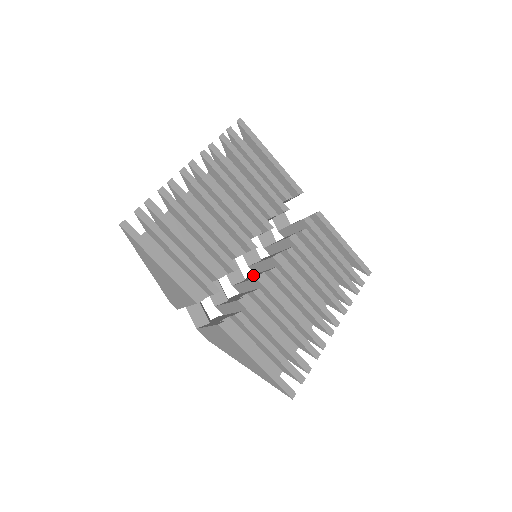
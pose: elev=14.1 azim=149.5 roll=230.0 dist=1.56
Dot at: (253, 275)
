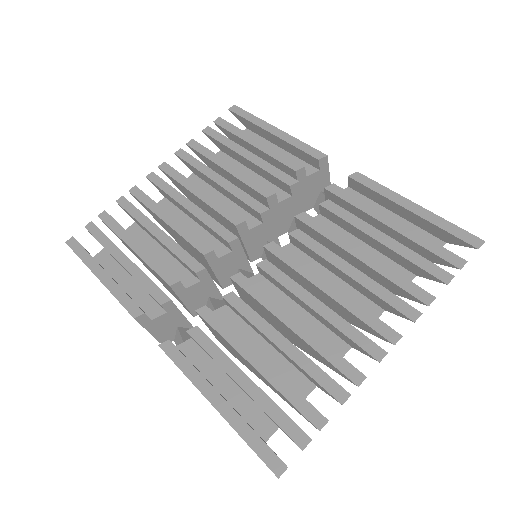
Dot at: occluded
